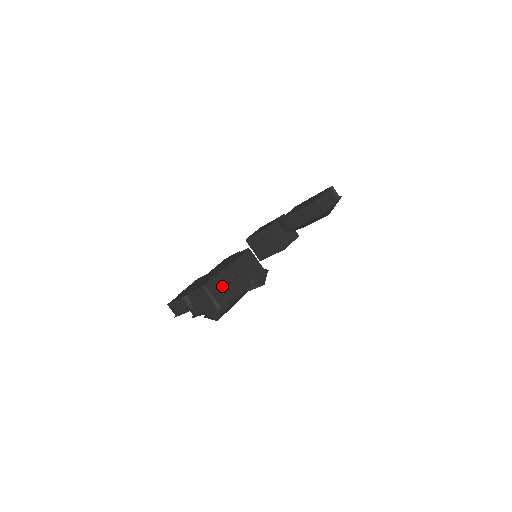
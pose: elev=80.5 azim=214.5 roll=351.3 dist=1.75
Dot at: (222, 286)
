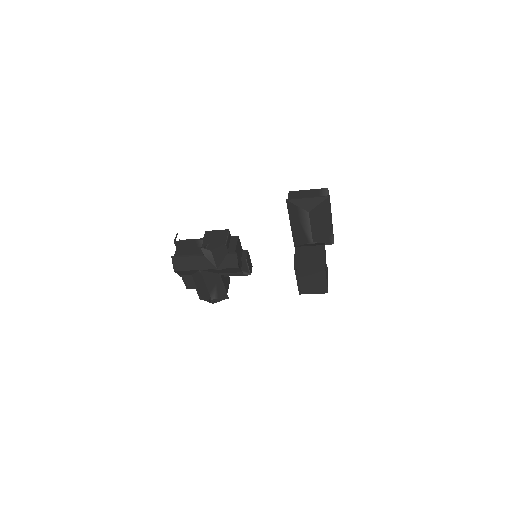
Dot at: (190, 246)
